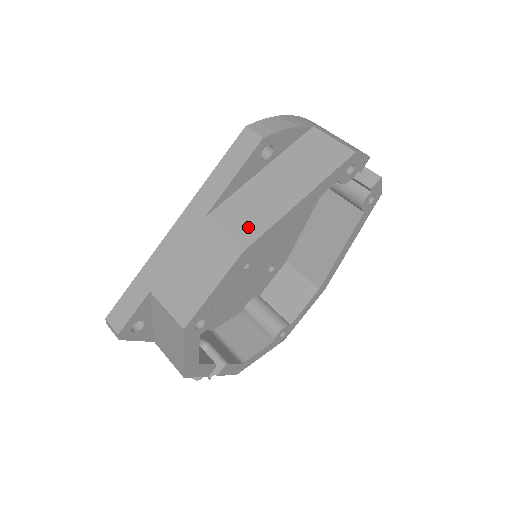
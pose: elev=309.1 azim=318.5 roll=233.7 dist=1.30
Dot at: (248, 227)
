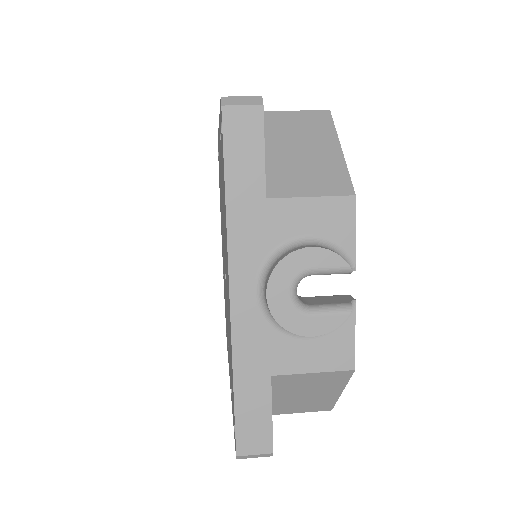
Dot at: occluded
